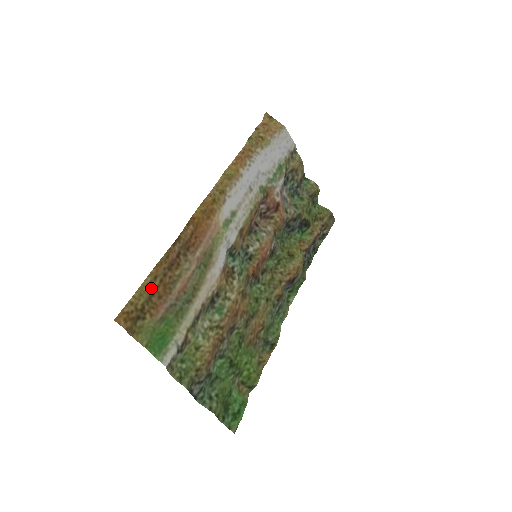
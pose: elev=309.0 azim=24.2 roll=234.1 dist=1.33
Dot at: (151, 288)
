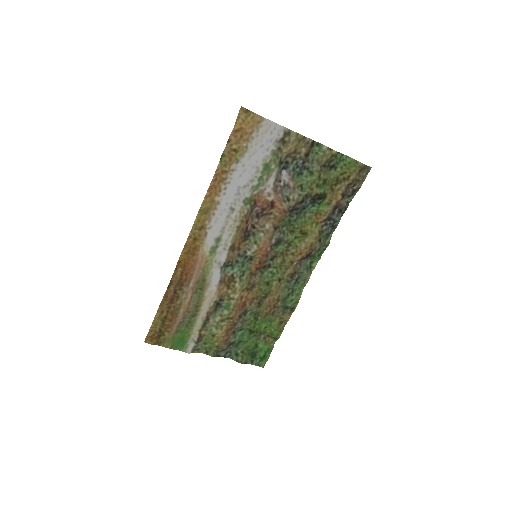
Dot at: (162, 318)
